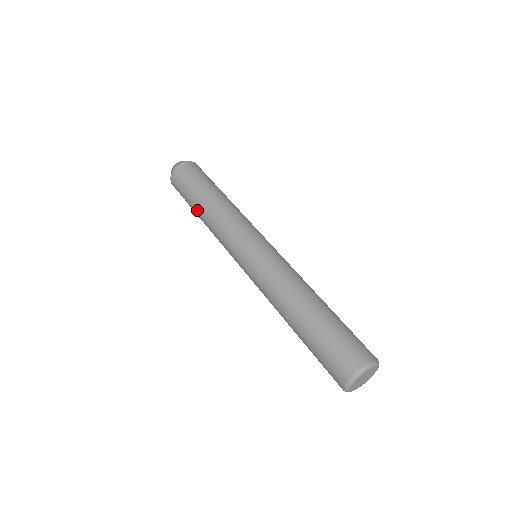
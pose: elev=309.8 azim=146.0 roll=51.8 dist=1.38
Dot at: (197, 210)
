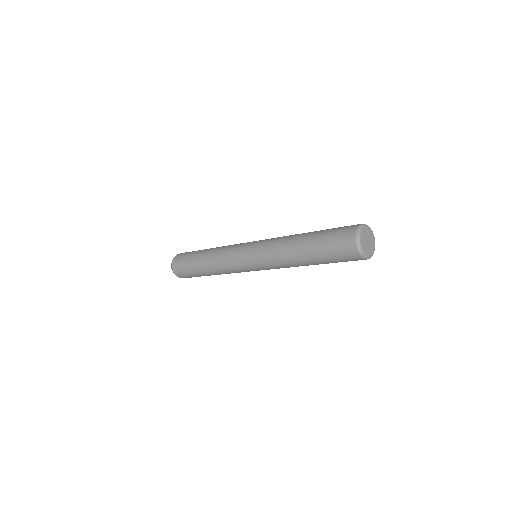
Dot at: (203, 271)
